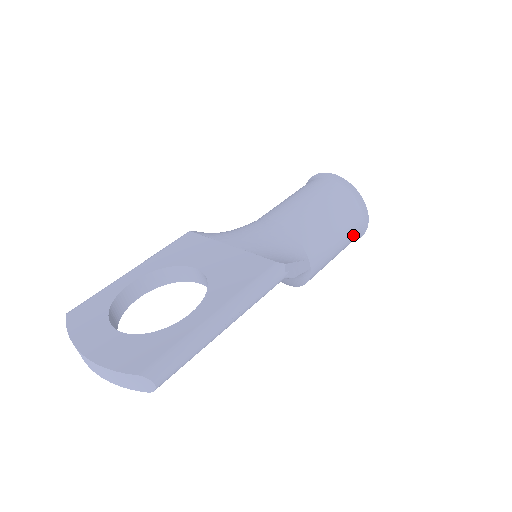
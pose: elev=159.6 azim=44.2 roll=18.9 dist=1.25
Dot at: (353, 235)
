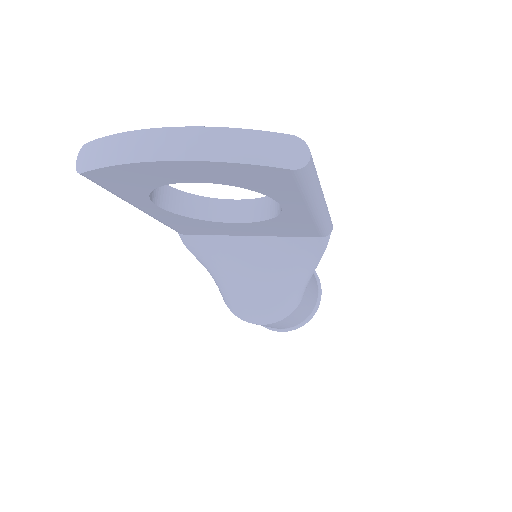
Dot at: (313, 303)
